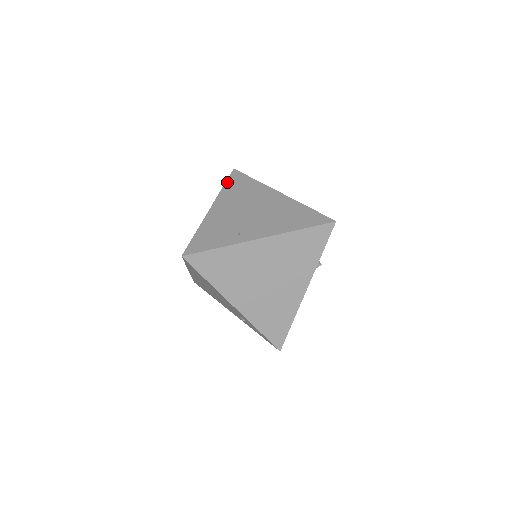
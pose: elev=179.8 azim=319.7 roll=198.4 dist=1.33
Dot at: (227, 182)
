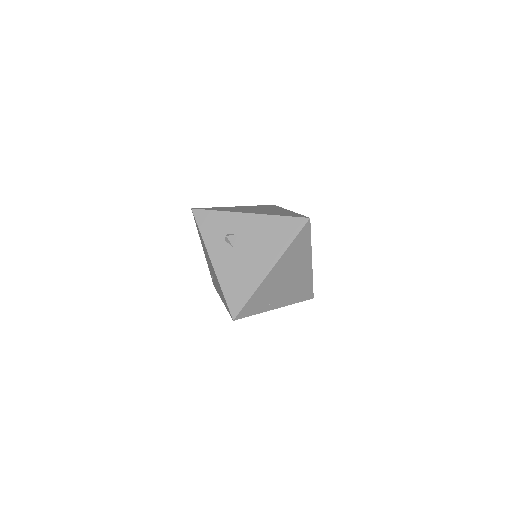
Dot at: (297, 238)
